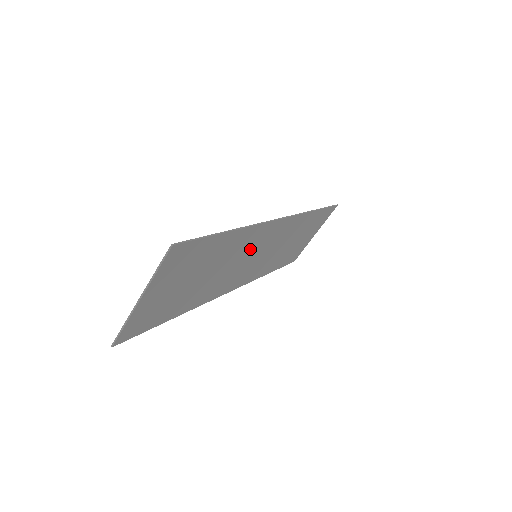
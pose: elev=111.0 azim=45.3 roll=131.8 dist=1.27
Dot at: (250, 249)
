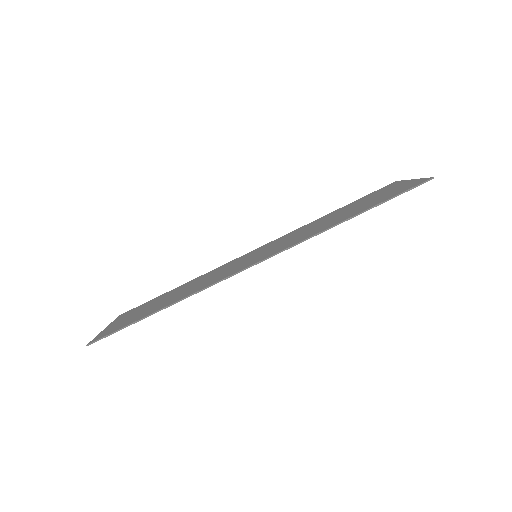
Dot at: occluded
